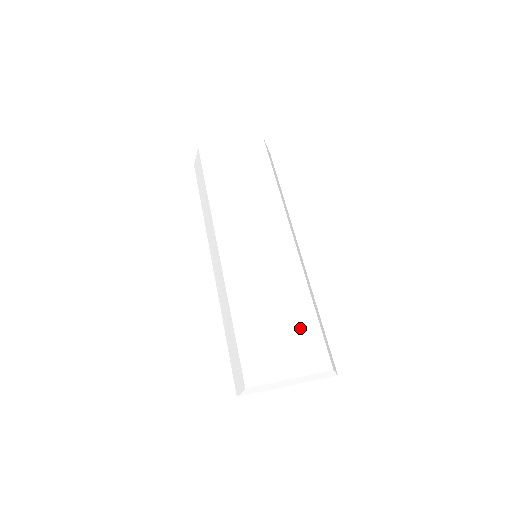
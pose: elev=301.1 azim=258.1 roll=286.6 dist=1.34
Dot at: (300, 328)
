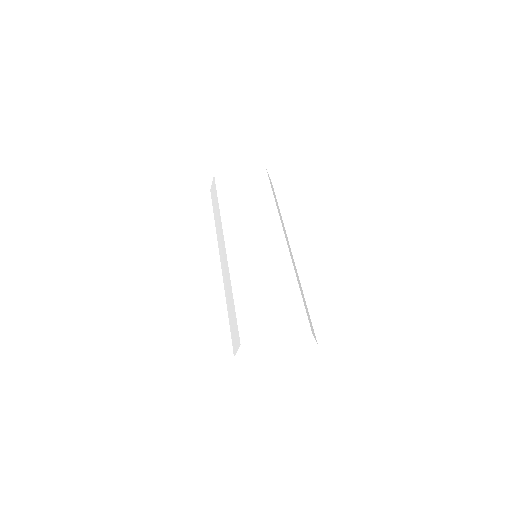
Dot at: (286, 300)
